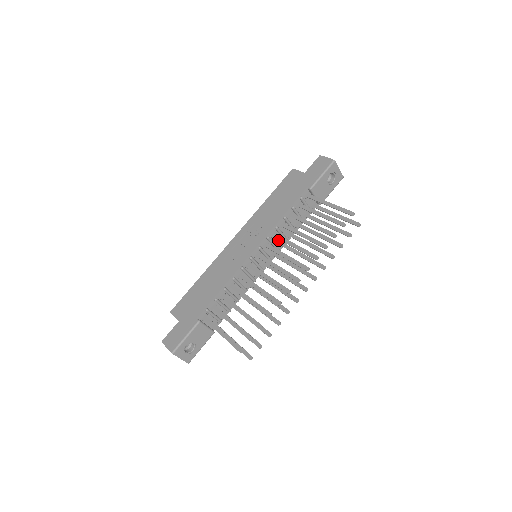
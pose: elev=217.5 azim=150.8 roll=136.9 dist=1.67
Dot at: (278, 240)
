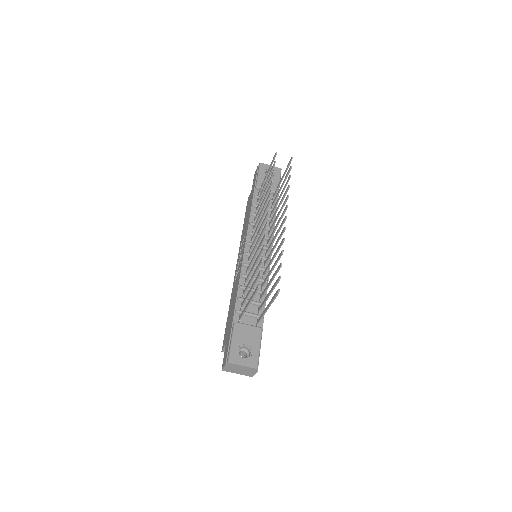
Dot at: (263, 233)
